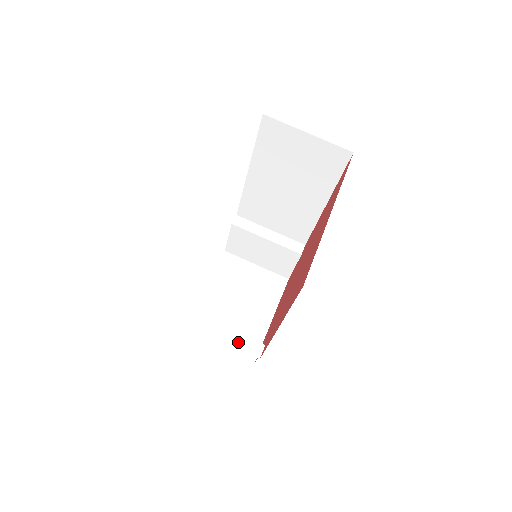
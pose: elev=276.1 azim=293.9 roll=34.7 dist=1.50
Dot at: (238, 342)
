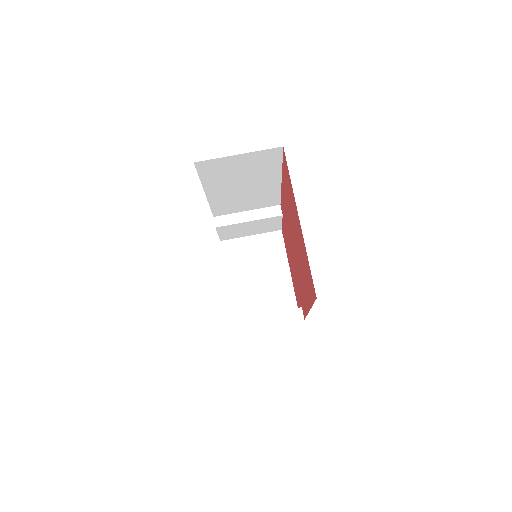
Dot at: (282, 318)
